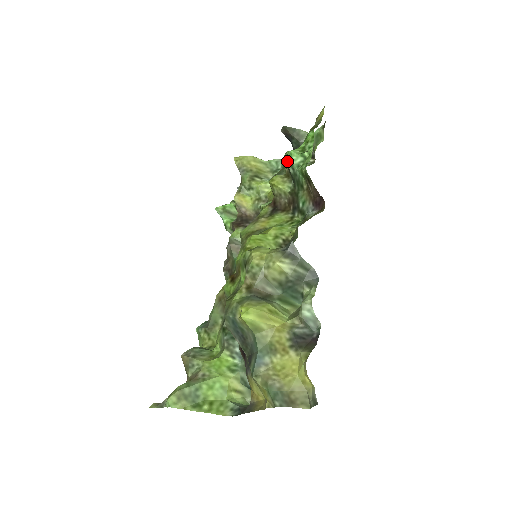
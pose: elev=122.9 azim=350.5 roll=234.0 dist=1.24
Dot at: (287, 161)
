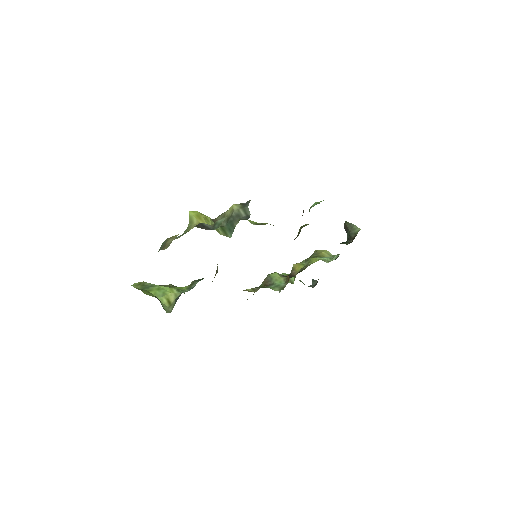
Dot at: occluded
